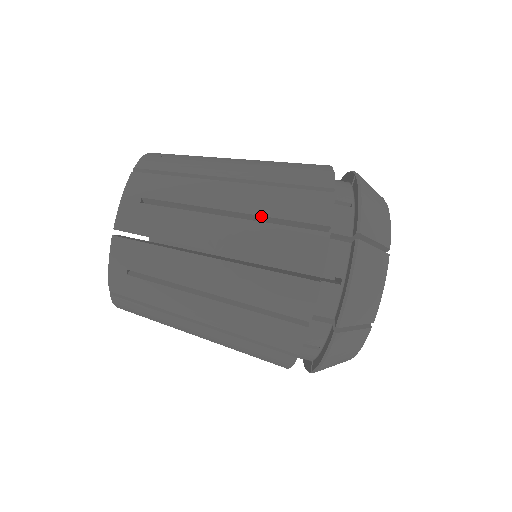
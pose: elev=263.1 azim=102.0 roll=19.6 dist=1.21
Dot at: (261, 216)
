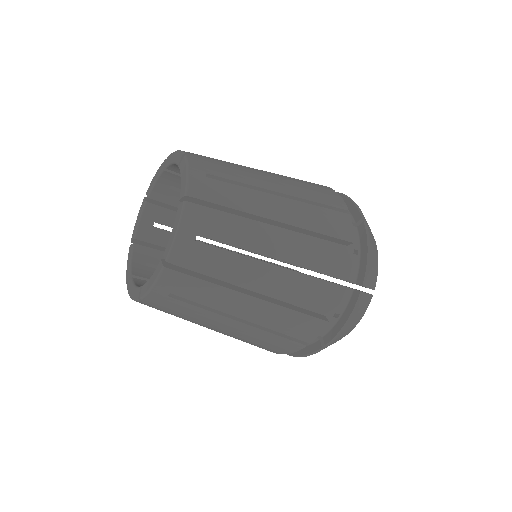
Dot at: occluded
